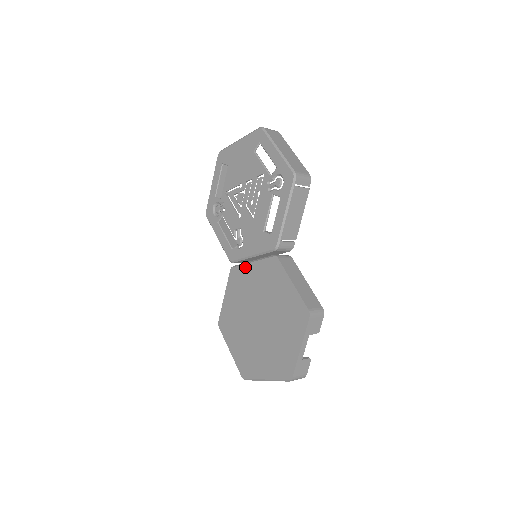
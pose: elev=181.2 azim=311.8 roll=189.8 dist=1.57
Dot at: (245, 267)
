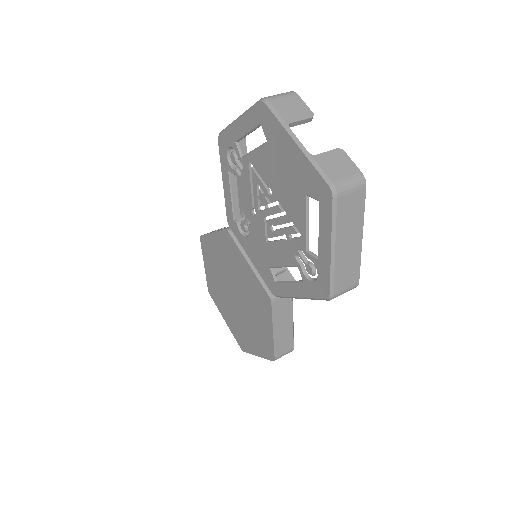
Dot at: (239, 253)
